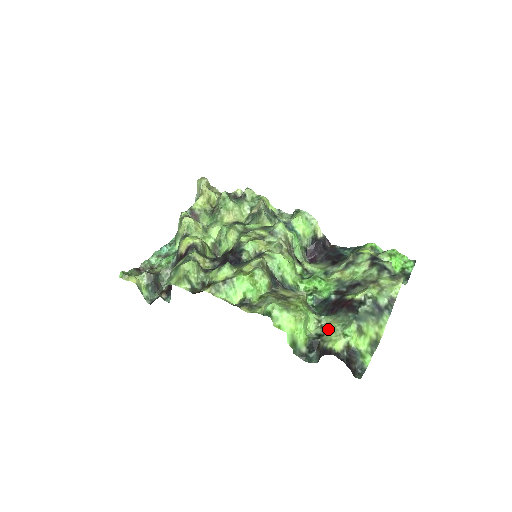
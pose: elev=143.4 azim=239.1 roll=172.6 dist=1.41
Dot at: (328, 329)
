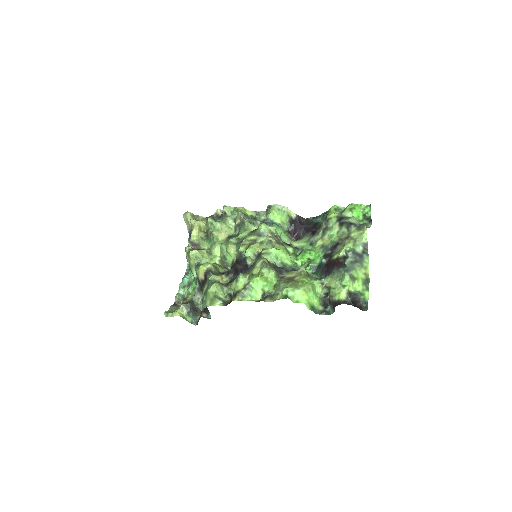
Dot at: (331, 287)
